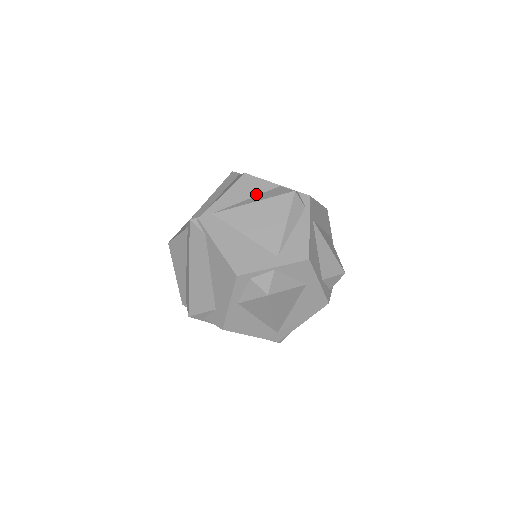
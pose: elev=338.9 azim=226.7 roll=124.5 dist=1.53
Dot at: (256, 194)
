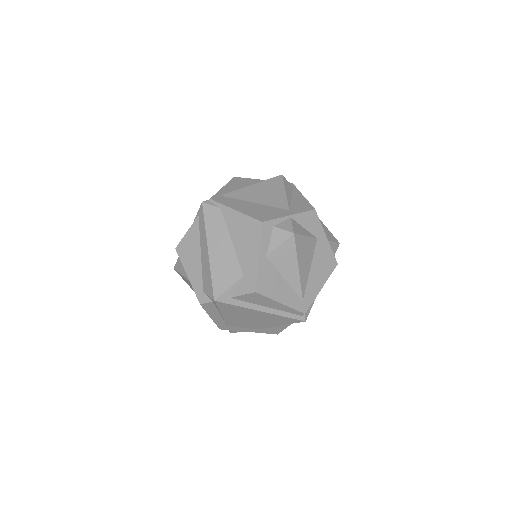
Dot at: occluded
